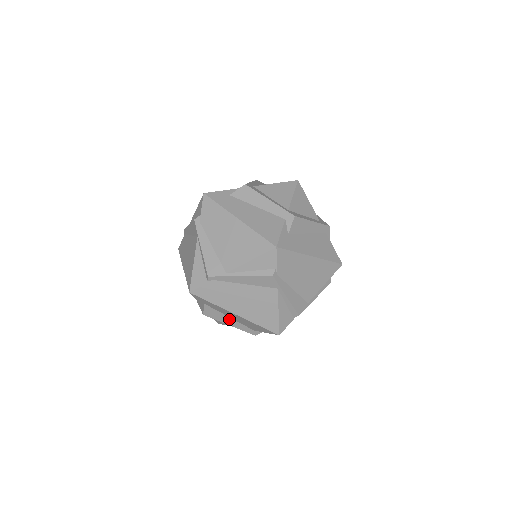
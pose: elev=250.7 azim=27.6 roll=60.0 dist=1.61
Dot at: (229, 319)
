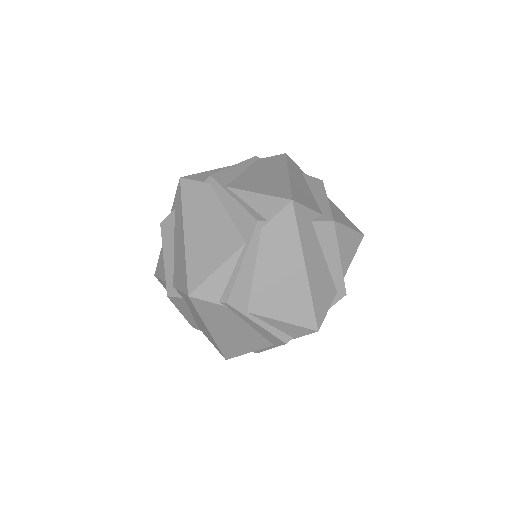
Dot at: (171, 249)
